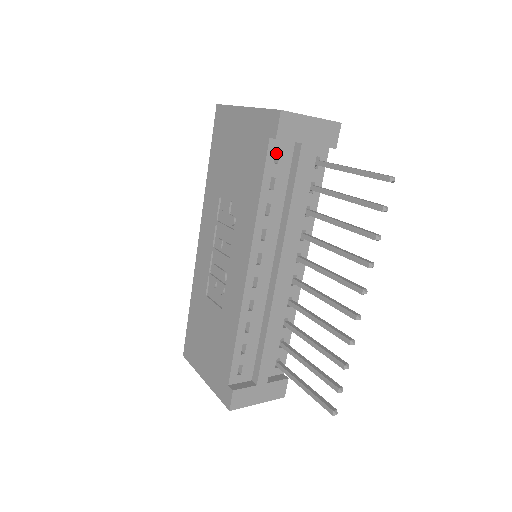
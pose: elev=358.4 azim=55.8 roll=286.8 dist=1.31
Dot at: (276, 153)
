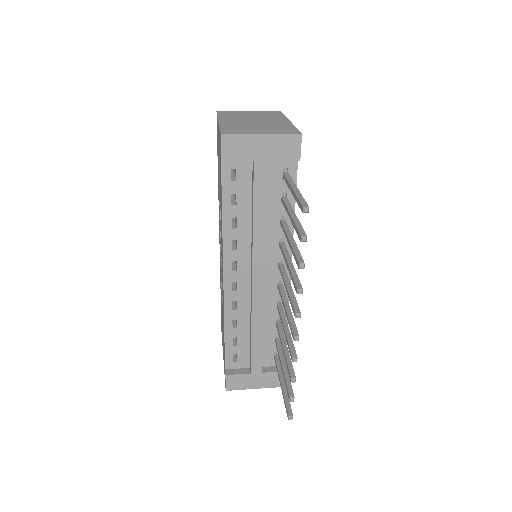
Dot at: (236, 170)
